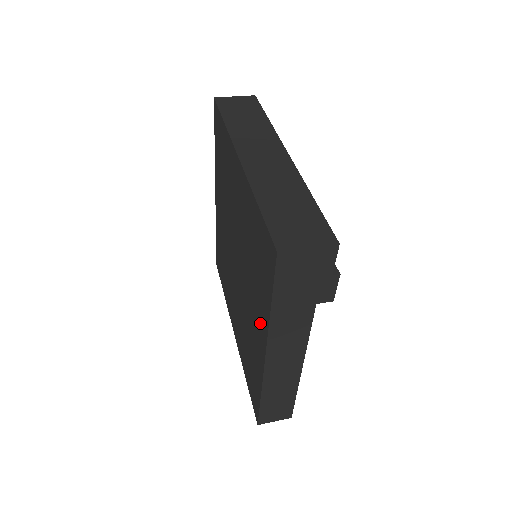
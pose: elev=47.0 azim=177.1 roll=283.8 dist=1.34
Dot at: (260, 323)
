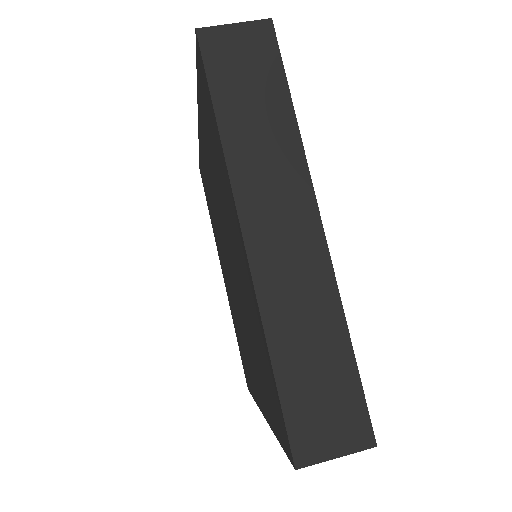
Dot at: (260, 393)
